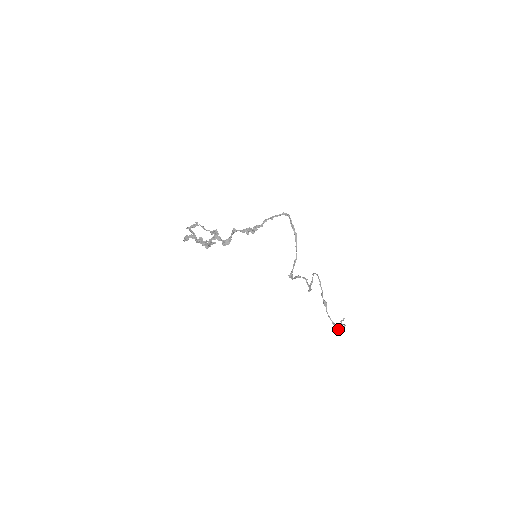
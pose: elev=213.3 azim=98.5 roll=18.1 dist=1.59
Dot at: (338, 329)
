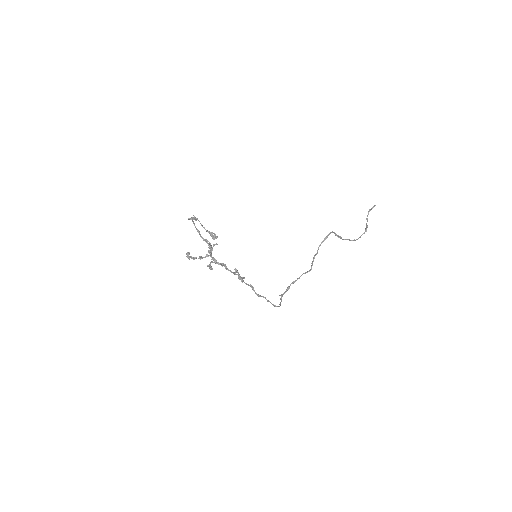
Dot at: (355, 240)
